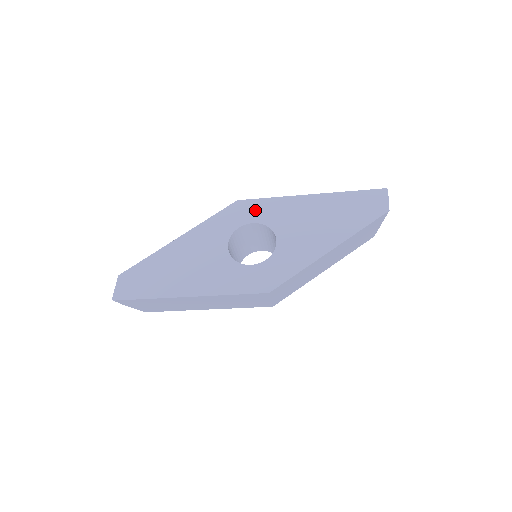
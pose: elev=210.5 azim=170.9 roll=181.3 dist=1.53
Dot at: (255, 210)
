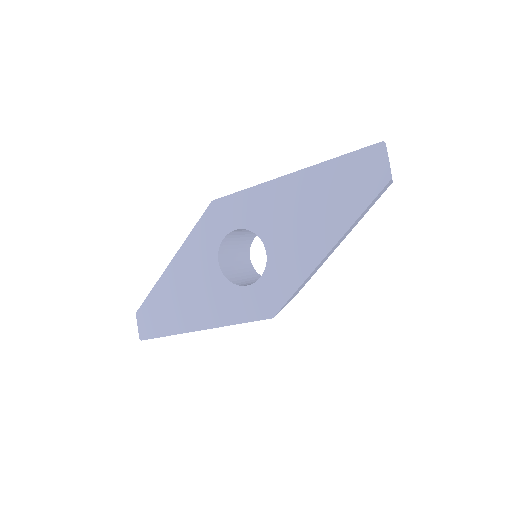
Dot at: (233, 211)
